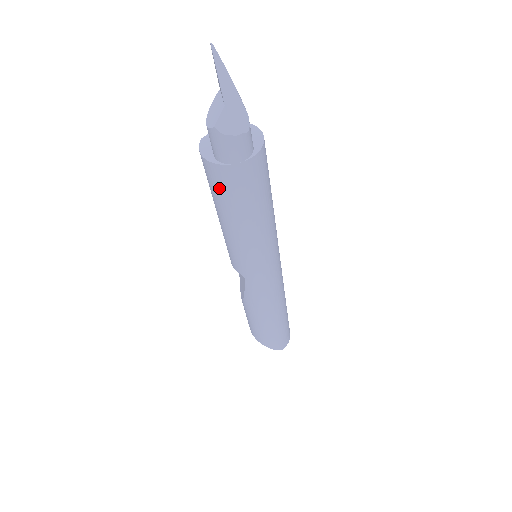
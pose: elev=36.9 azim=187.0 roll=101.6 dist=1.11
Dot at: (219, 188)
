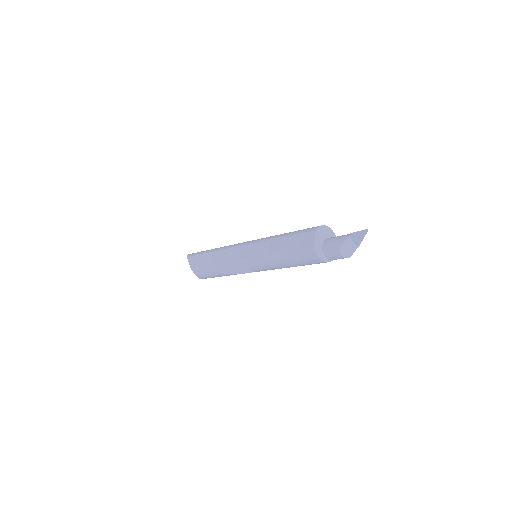
Dot at: occluded
